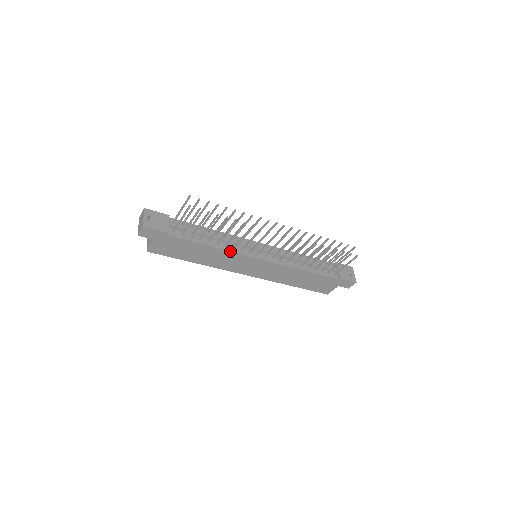
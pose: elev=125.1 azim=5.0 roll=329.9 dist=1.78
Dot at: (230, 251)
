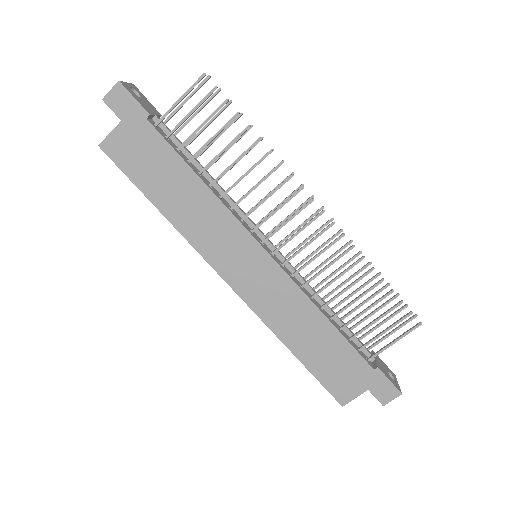
Dot at: (224, 205)
